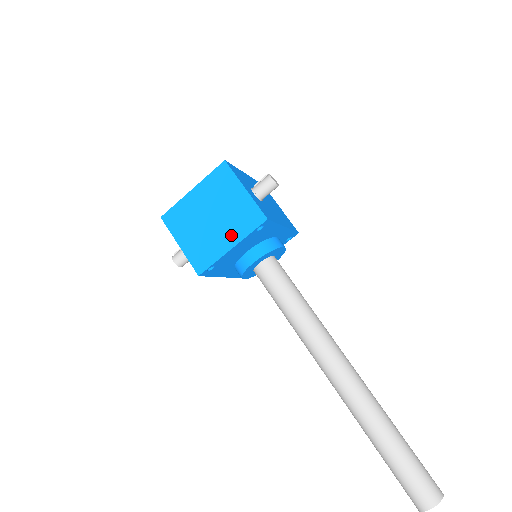
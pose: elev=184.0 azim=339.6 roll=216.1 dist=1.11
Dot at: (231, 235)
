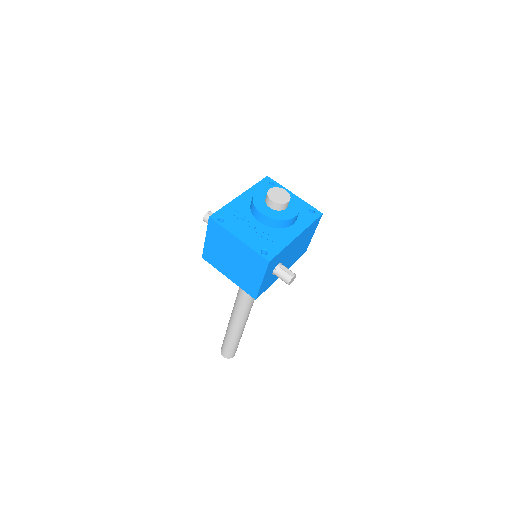
Dot at: (234, 276)
